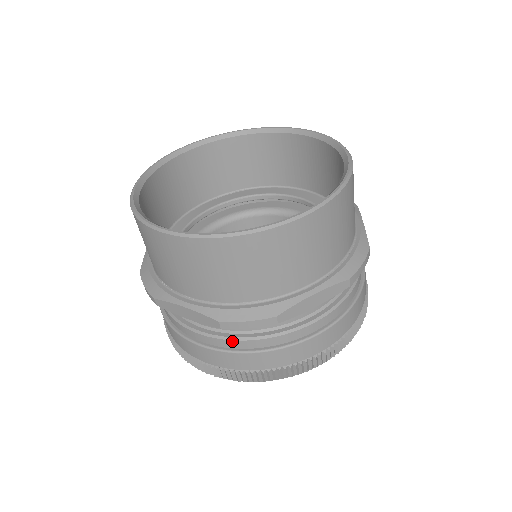
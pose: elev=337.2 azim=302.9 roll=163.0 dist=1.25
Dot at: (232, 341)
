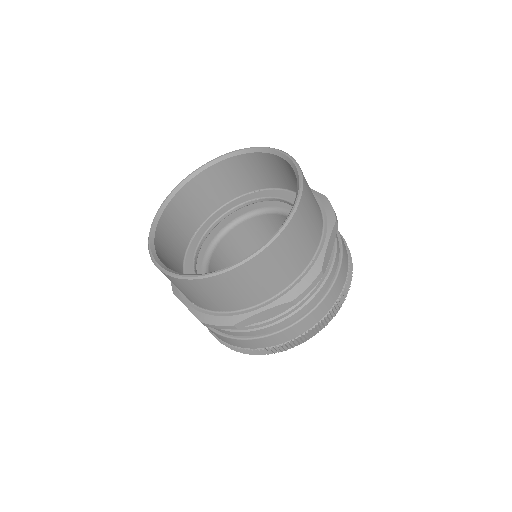
Dot at: (220, 329)
